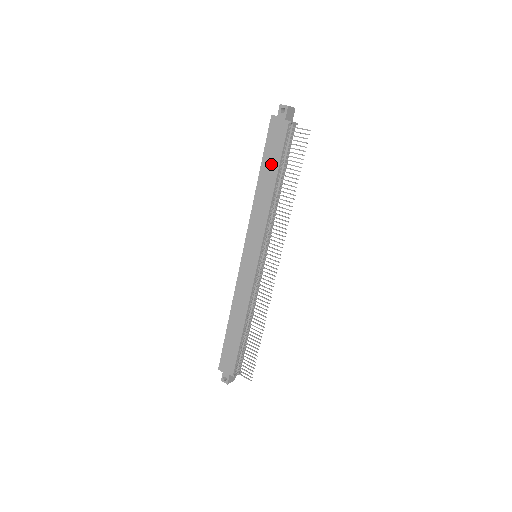
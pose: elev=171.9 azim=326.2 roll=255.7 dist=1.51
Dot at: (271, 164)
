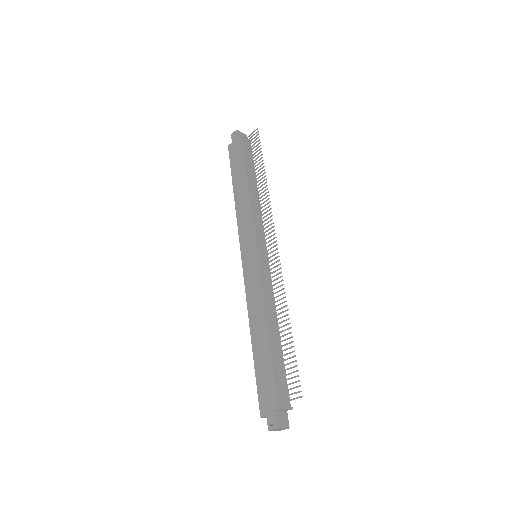
Dot at: (239, 173)
